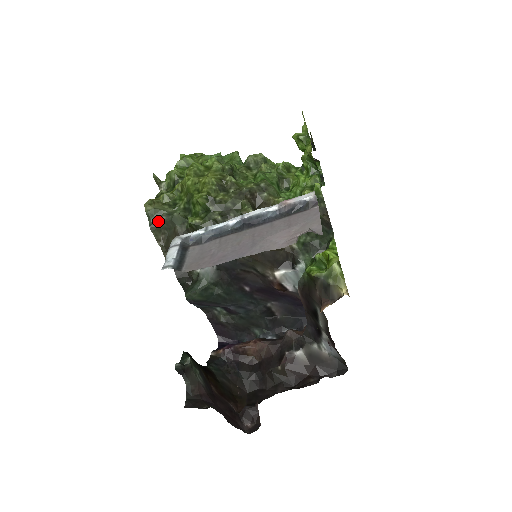
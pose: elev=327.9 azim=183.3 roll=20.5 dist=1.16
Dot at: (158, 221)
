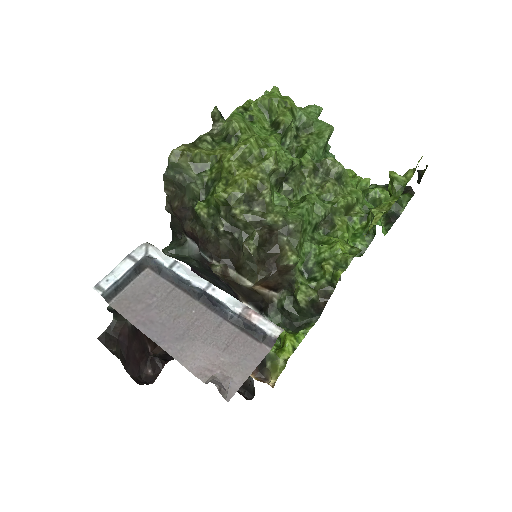
Dot at: (174, 176)
